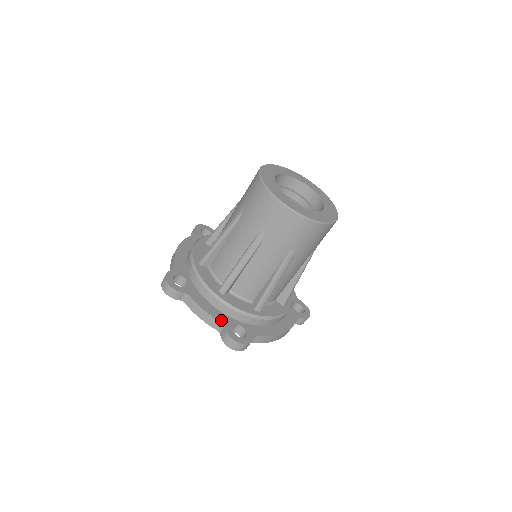
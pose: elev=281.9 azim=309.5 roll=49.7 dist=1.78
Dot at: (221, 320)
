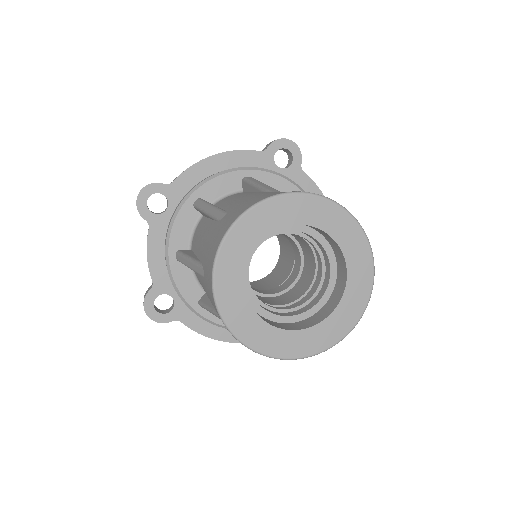
Dot at: (155, 278)
